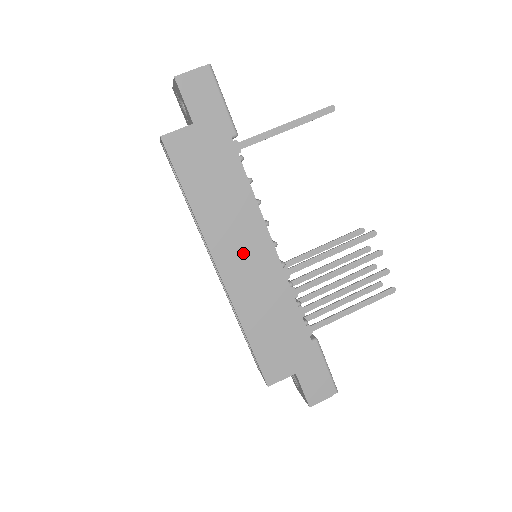
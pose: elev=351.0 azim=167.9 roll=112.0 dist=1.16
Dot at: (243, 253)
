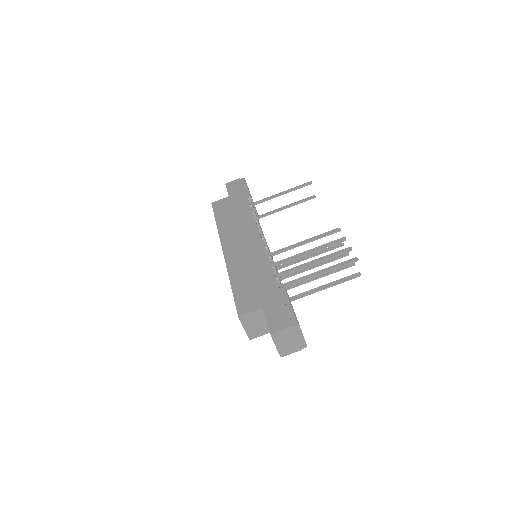
Dot at: (240, 242)
